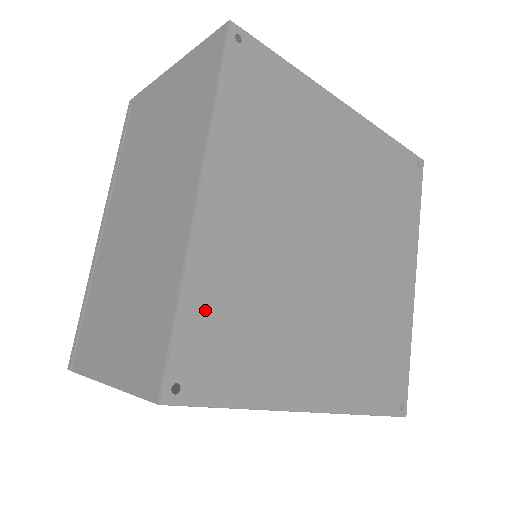
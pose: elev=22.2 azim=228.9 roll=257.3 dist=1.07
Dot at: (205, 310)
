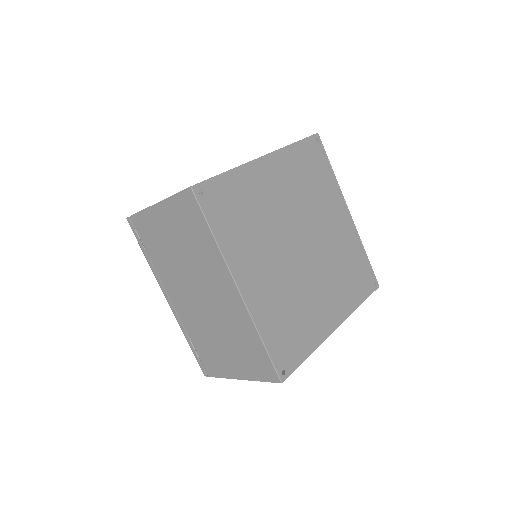
Dot at: (233, 187)
